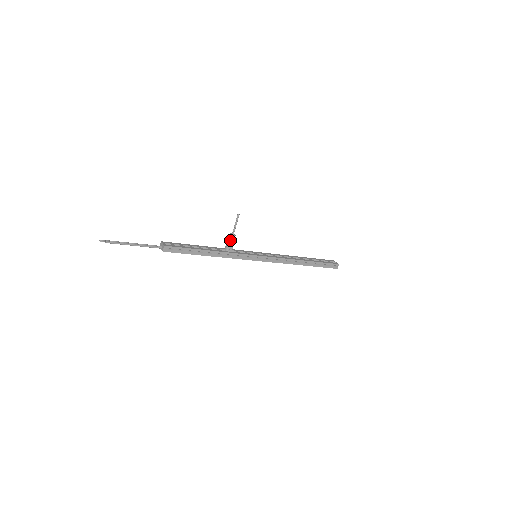
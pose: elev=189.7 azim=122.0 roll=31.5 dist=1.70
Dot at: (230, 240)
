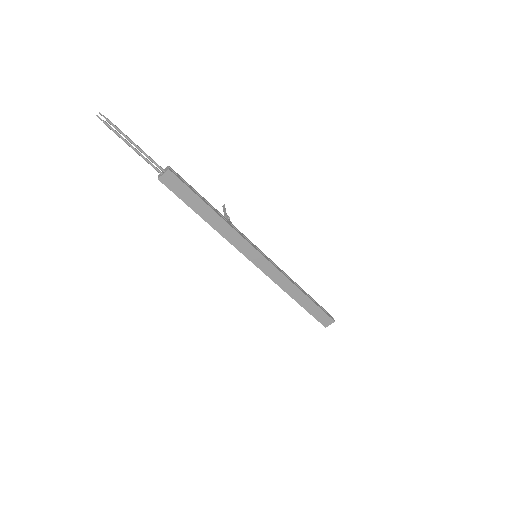
Dot at: occluded
